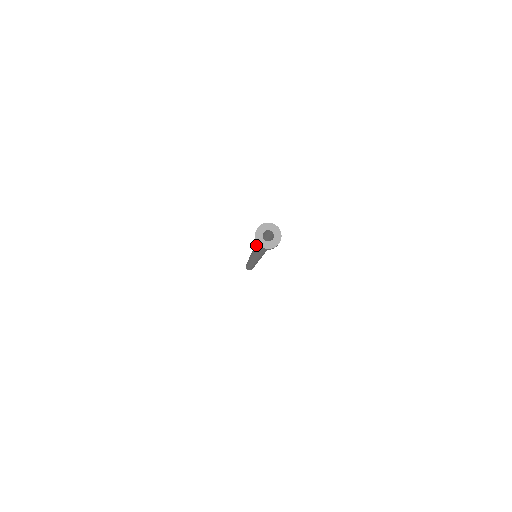
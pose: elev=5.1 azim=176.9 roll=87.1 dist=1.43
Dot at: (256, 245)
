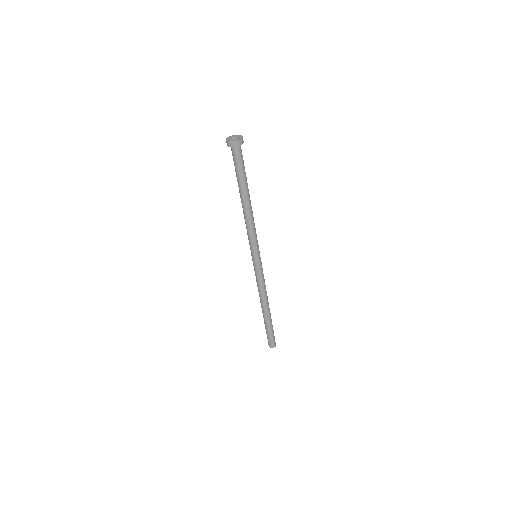
Dot at: (238, 182)
